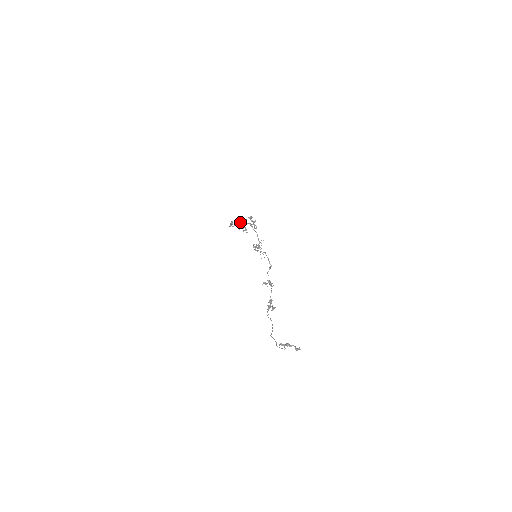
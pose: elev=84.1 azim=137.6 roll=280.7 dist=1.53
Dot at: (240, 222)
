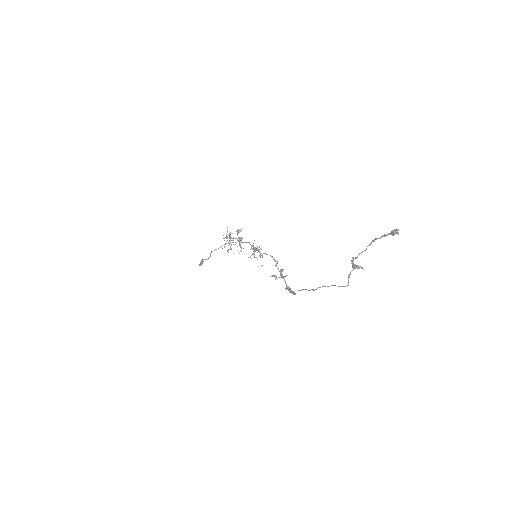
Dot at: occluded
